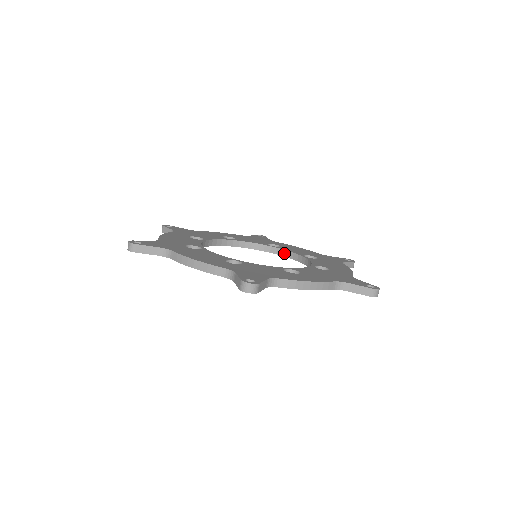
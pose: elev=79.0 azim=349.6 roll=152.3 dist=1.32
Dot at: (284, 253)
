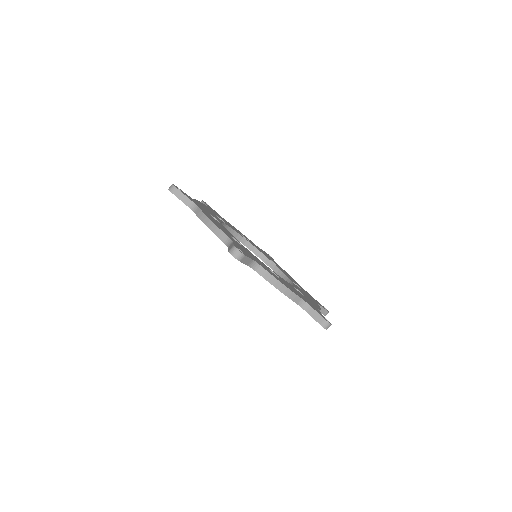
Dot at: (279, 272)
